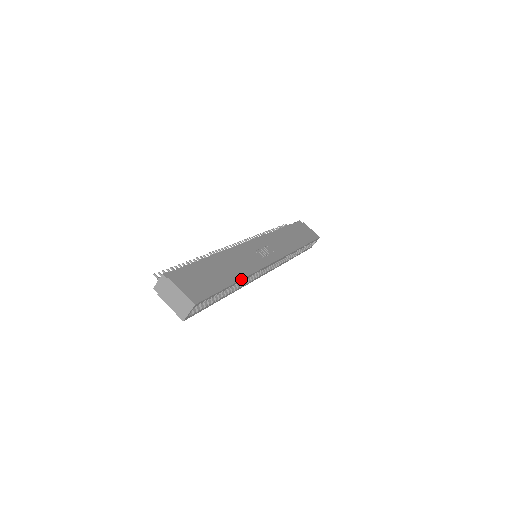
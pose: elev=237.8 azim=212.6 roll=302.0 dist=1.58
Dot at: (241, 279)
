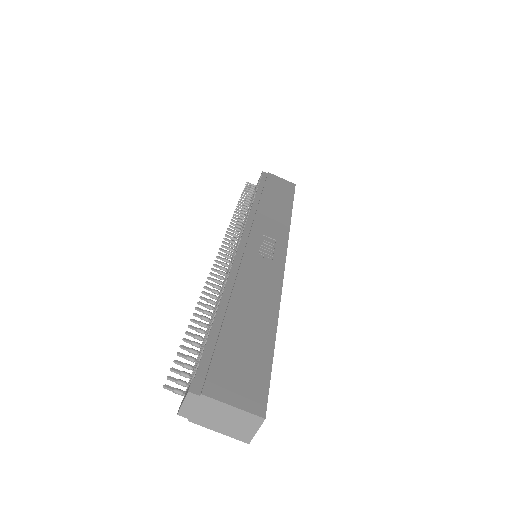
Dot at: (277, 316)
